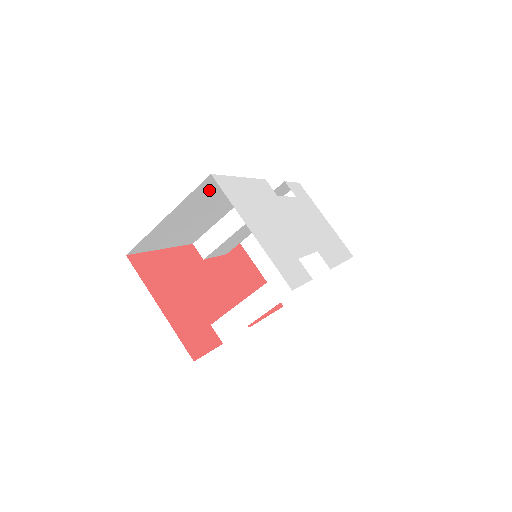
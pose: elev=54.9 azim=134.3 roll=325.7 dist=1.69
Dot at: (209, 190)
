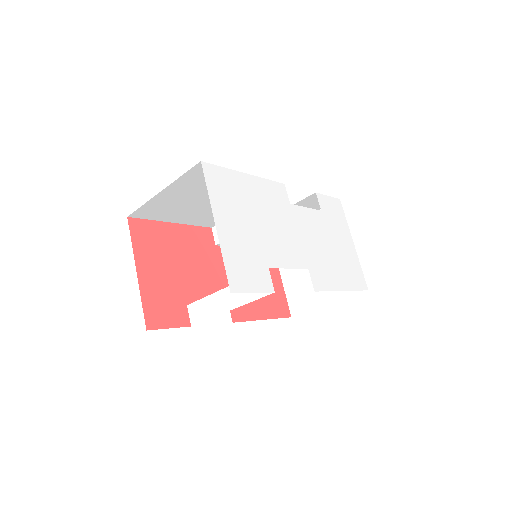
Dot at: occluded
